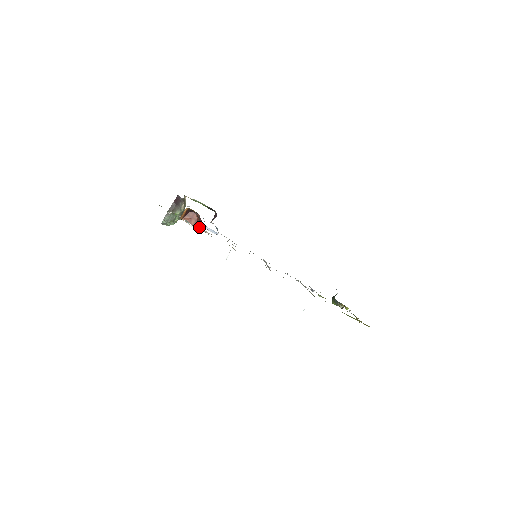
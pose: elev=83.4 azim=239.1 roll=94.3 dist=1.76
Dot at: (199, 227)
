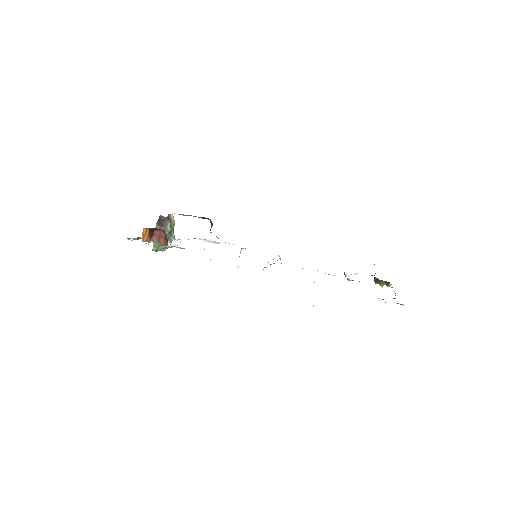
Dot at: occluded
